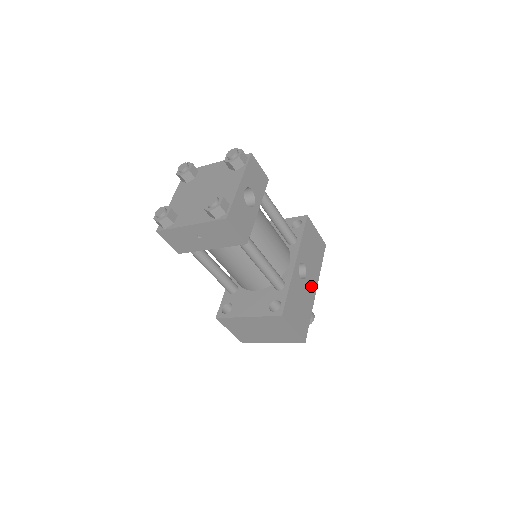
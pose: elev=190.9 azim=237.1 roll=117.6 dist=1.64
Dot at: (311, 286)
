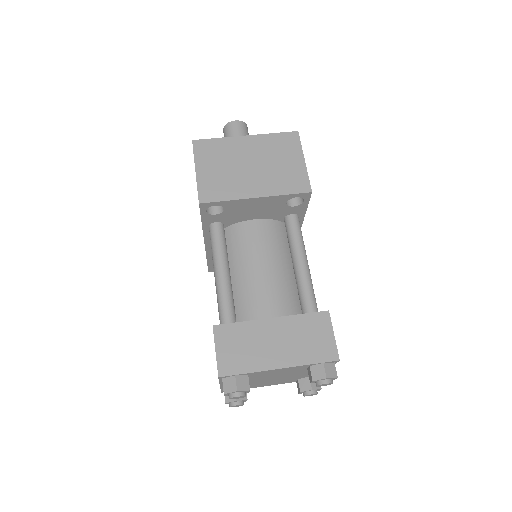
Dot at: occluded
